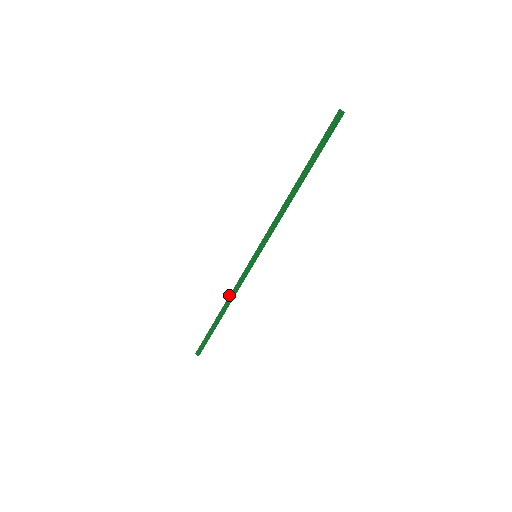
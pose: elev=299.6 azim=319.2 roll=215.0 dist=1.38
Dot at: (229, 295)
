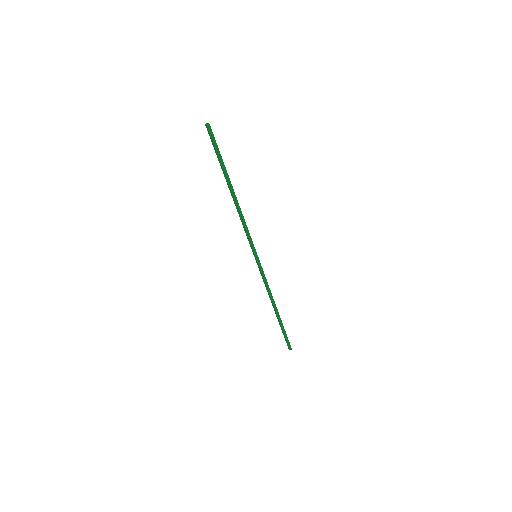
Dot at: (268, 294)
